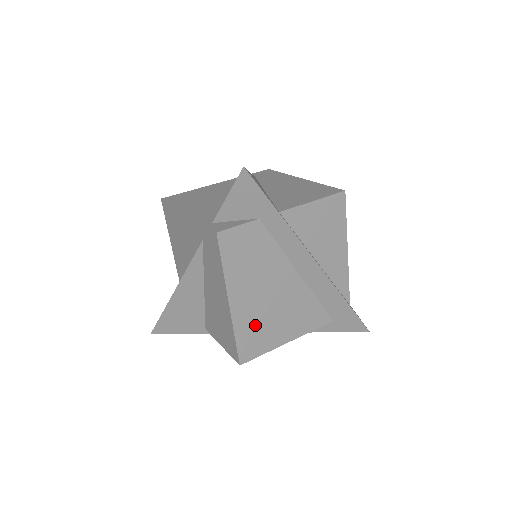
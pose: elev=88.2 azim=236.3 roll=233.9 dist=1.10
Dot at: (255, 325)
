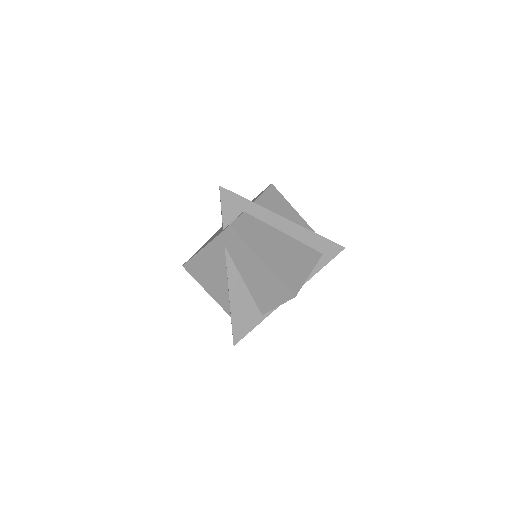
Dot at: (285, 270)
